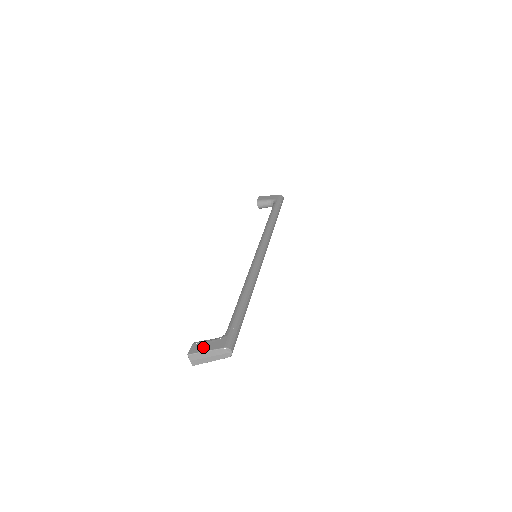
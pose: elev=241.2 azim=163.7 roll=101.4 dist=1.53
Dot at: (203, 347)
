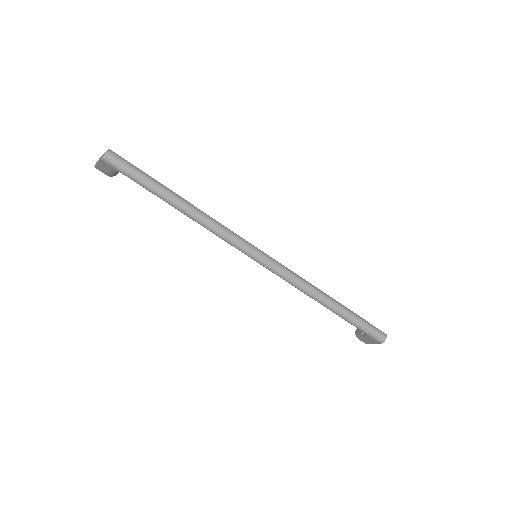
Dot at: occluded
